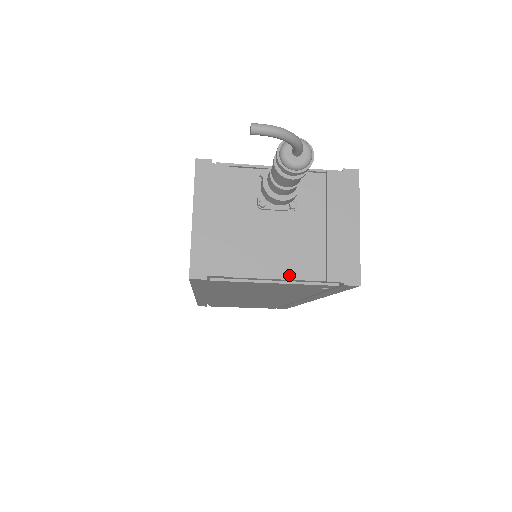
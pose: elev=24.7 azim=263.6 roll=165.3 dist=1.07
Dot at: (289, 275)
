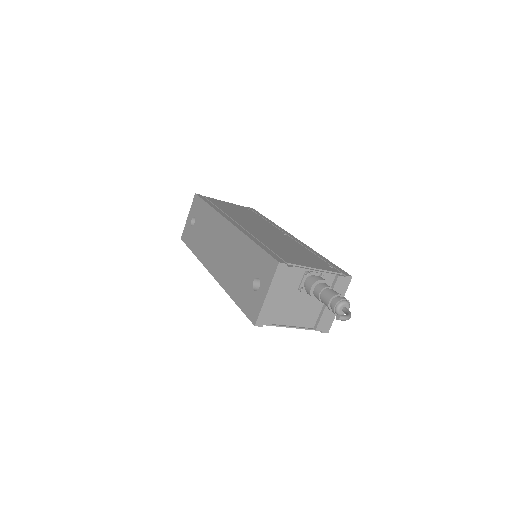
Dot at: (299, 325)
